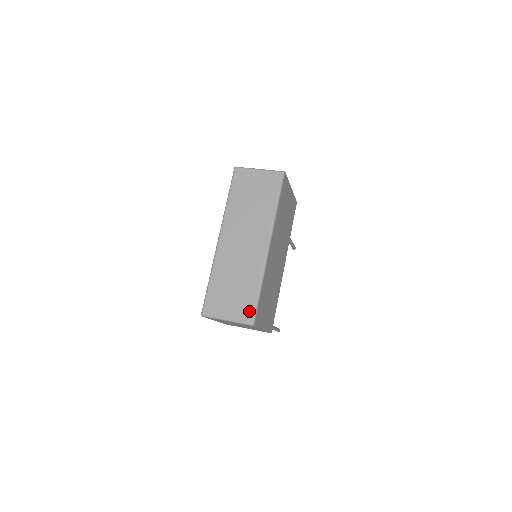
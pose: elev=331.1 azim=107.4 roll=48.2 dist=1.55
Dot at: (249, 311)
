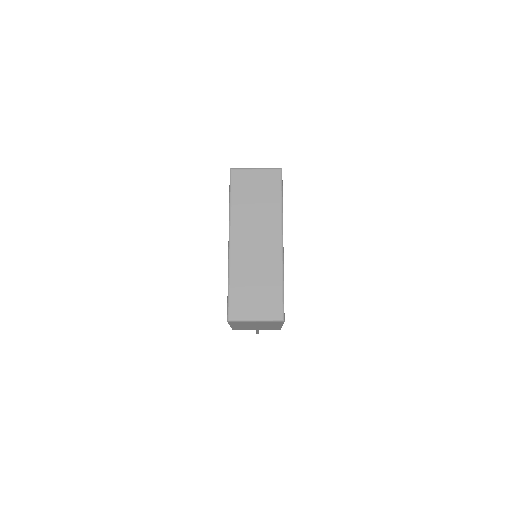
Dot at: (277, 307)
